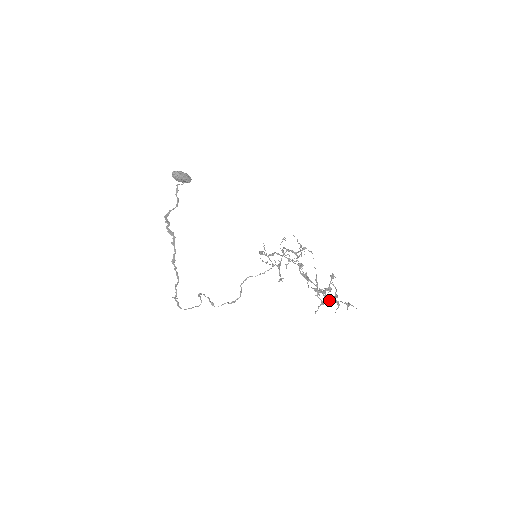
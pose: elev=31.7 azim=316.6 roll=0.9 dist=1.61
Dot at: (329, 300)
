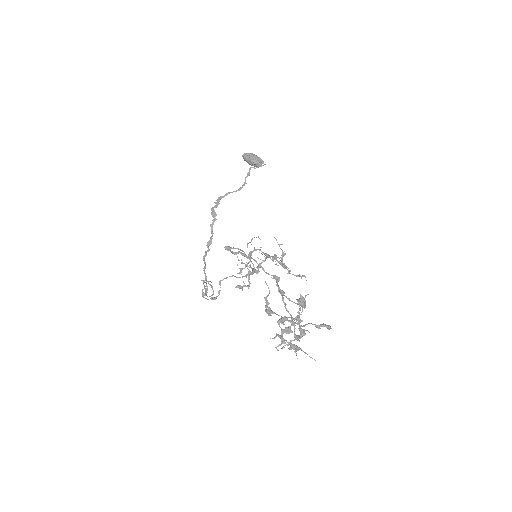
Dot at: (294, 335)
